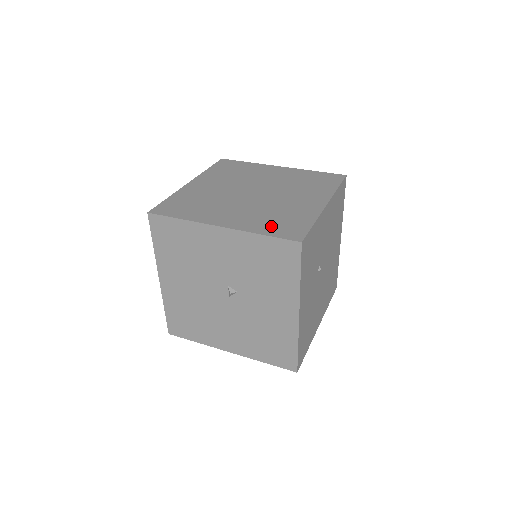
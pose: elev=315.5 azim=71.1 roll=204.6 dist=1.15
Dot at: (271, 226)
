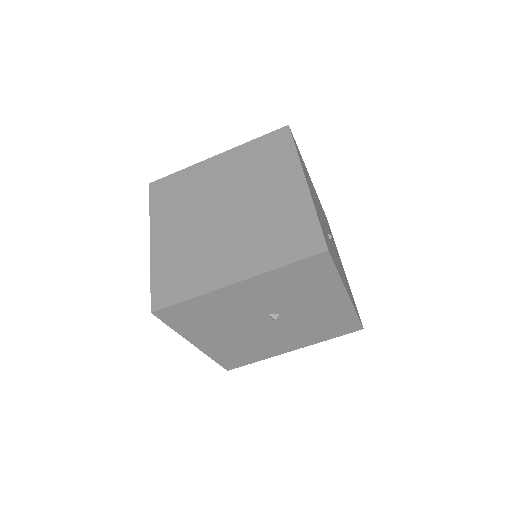
Dot at: (282, 248)
